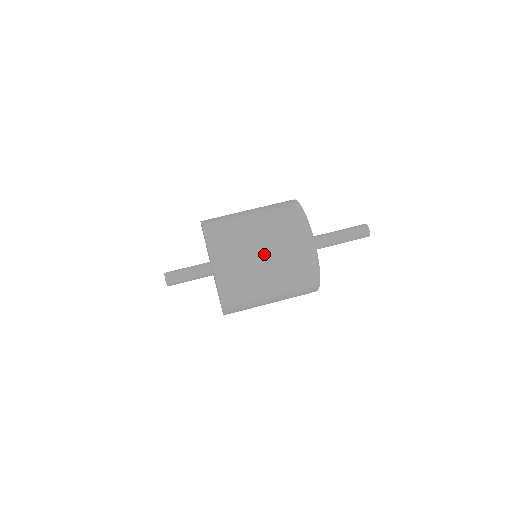
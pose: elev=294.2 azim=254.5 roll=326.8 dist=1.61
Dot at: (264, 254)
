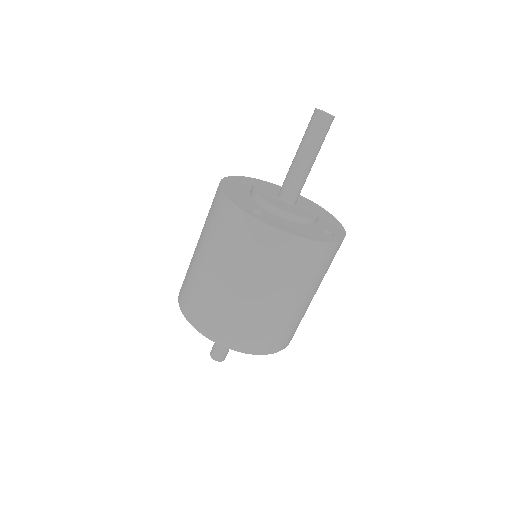
Dot at: (260, 296)
